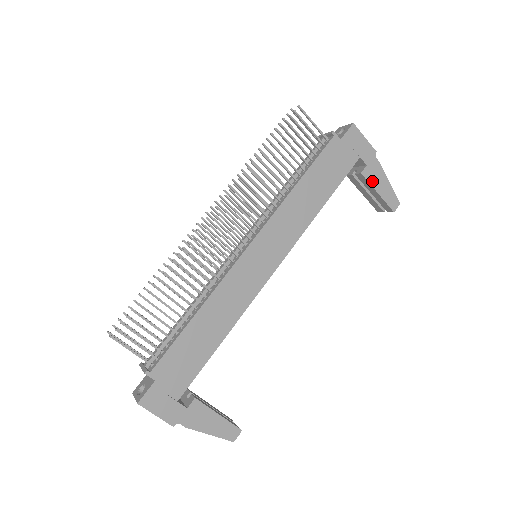
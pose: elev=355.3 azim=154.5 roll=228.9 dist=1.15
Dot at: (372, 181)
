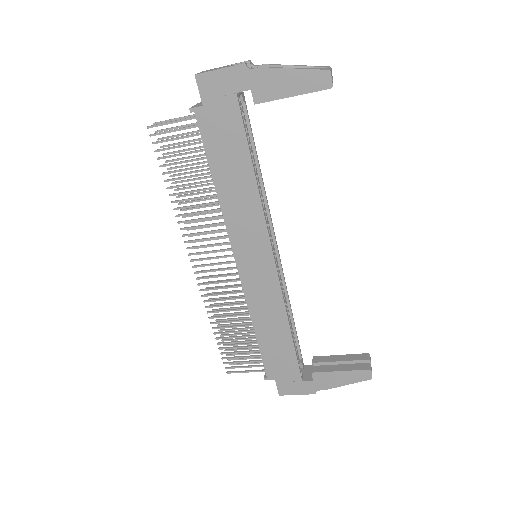
Dot at: (273, 95)
